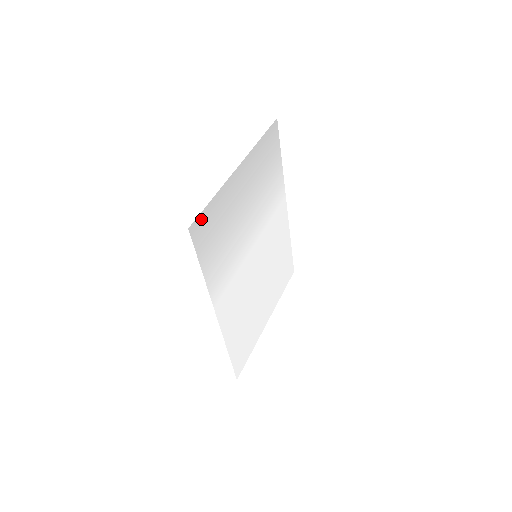
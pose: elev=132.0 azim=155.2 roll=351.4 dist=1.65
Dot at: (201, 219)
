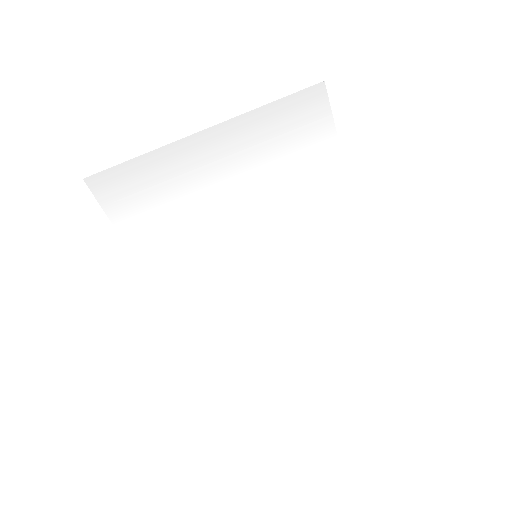
Dot at: (111, 175)
